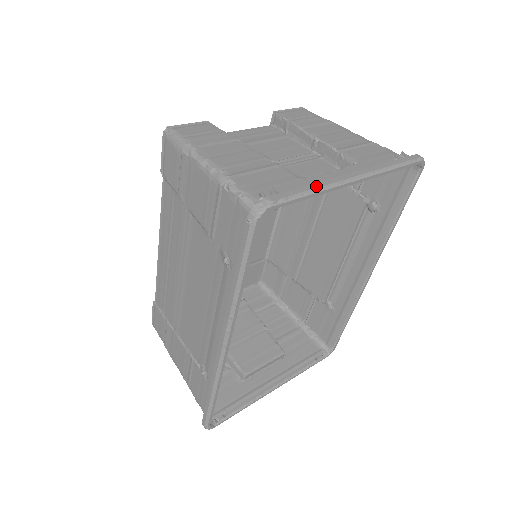
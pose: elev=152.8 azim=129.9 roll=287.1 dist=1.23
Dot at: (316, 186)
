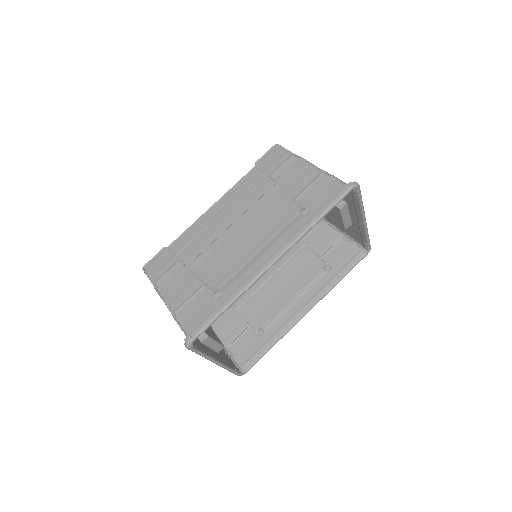
Dot at: (362, 203)
